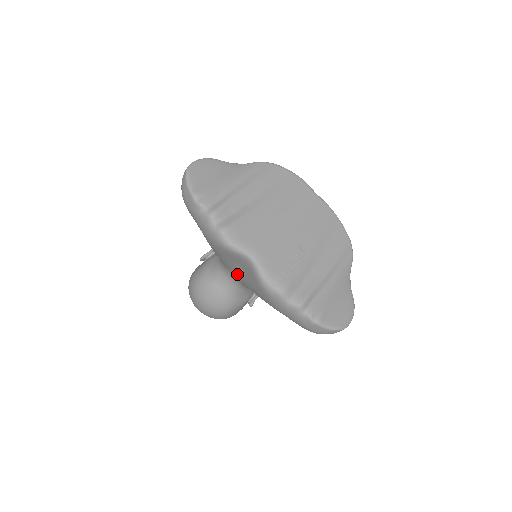
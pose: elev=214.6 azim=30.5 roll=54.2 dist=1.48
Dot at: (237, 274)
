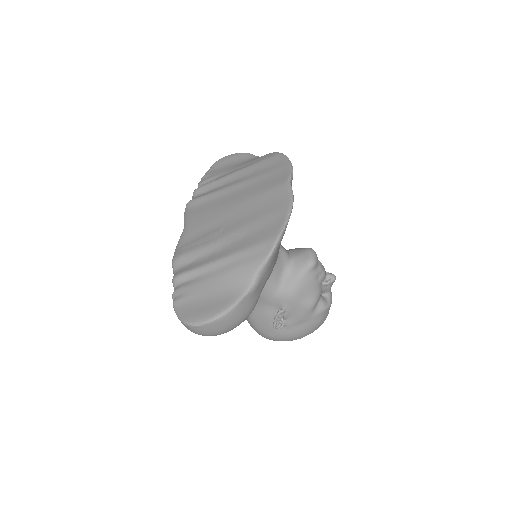
Dot at: occluded
